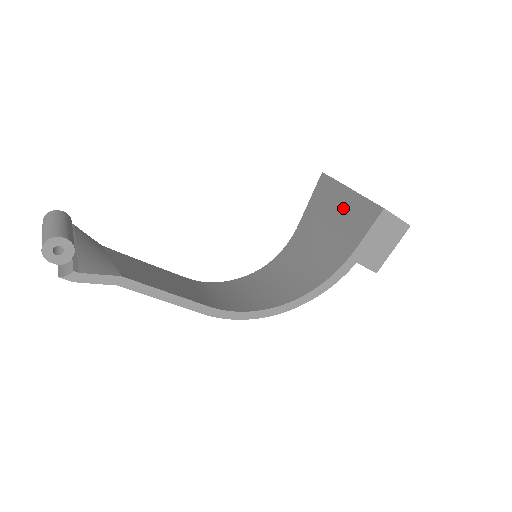
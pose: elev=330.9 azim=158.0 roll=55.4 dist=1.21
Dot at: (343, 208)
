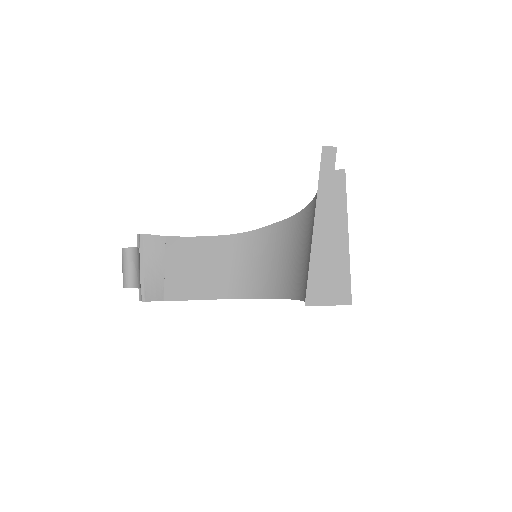
Dot at: occluded
